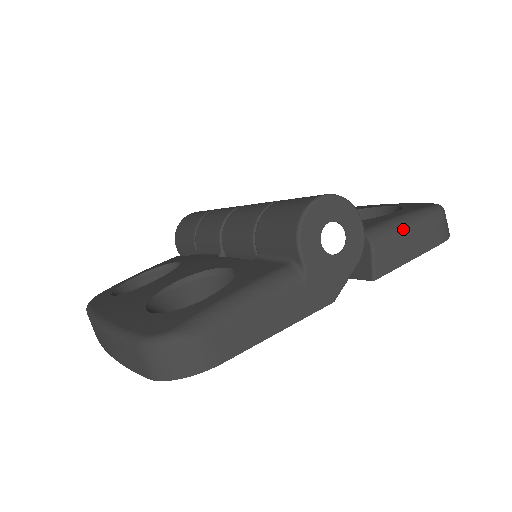
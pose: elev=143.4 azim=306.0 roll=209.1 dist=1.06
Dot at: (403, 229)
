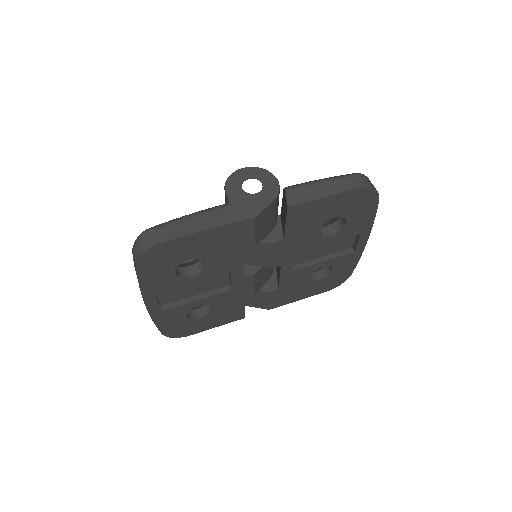
Dot at: (315, 181)
